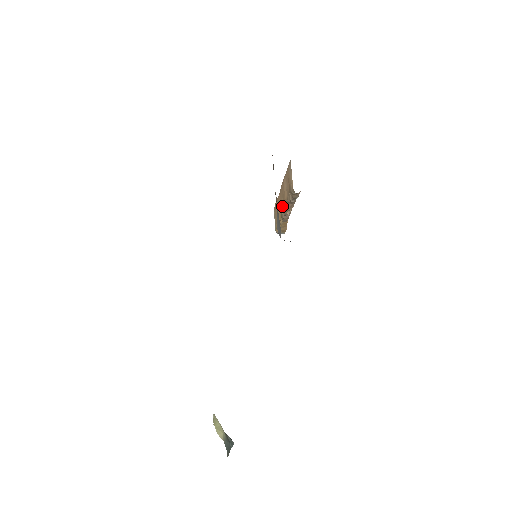
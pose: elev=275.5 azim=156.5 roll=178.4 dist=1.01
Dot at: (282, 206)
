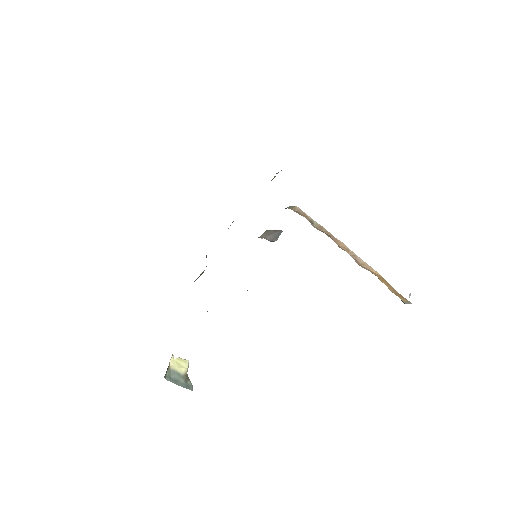
Dot at: occluded
